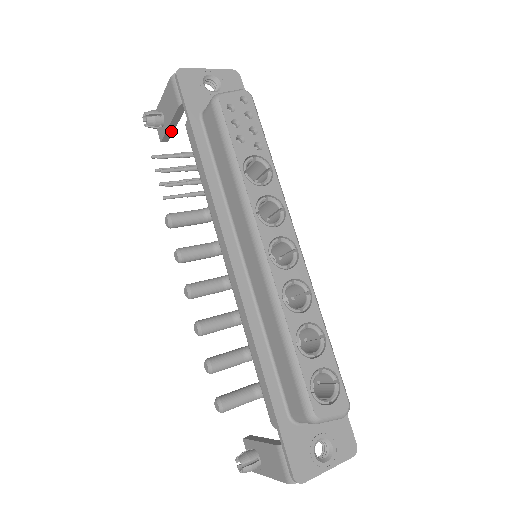
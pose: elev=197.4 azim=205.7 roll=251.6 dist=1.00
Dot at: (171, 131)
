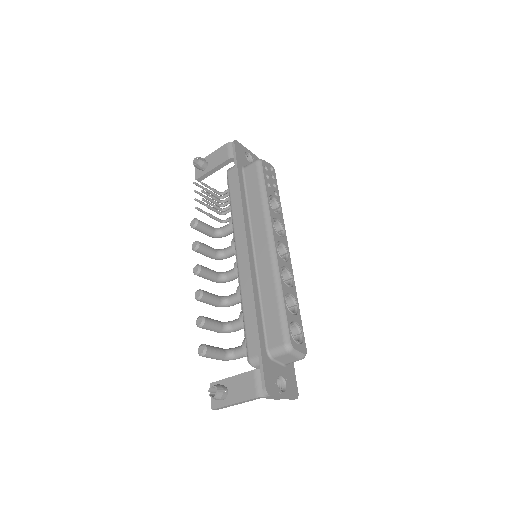
Dot at: (208, 175)
